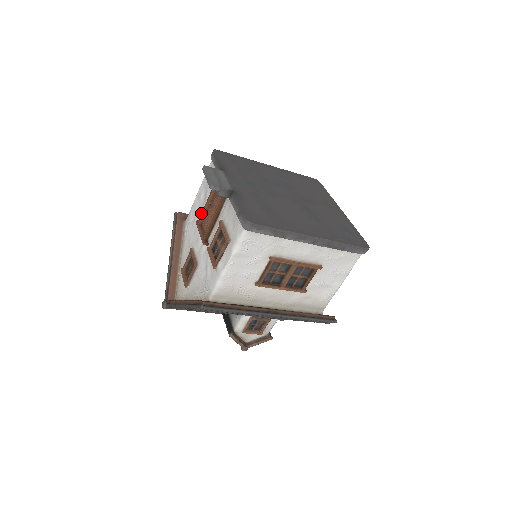
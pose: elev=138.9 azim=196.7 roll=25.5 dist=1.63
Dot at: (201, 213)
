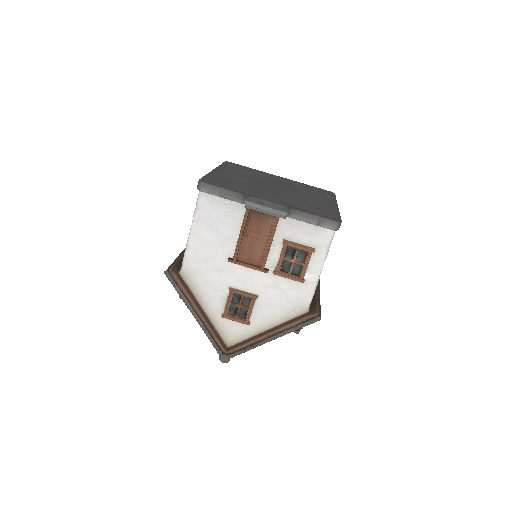
Dot at: (235, 249)
